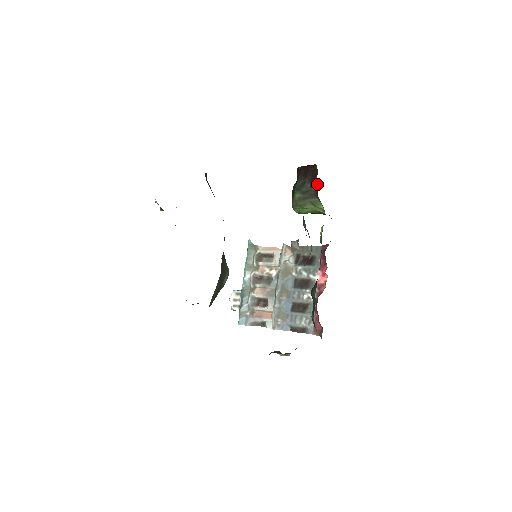
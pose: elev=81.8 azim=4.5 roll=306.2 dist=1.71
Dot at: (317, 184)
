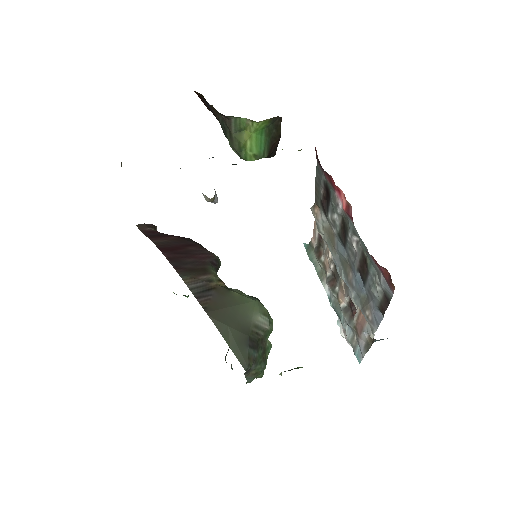
Dot at: (212, 106)
